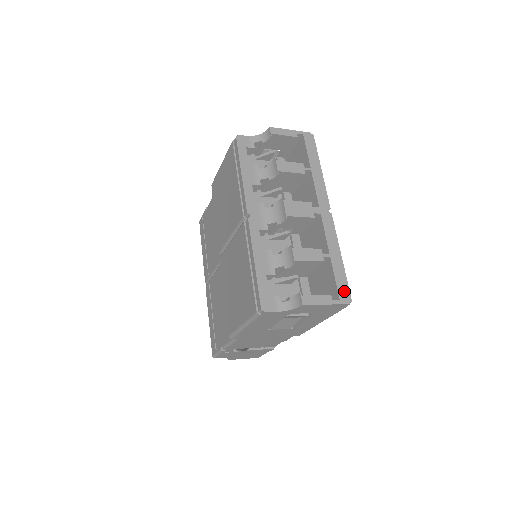
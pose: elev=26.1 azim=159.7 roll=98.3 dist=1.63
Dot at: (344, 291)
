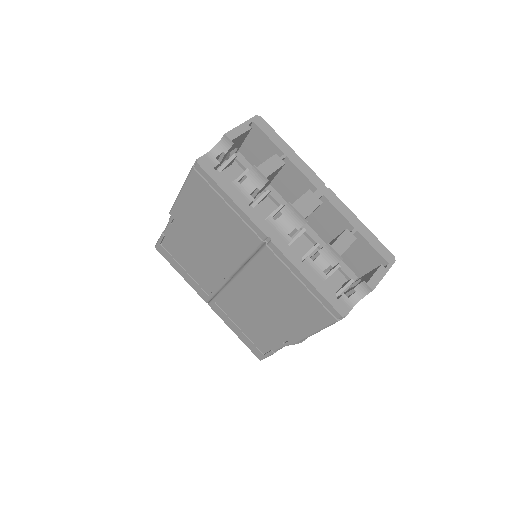
Dot at: (385, 253)
